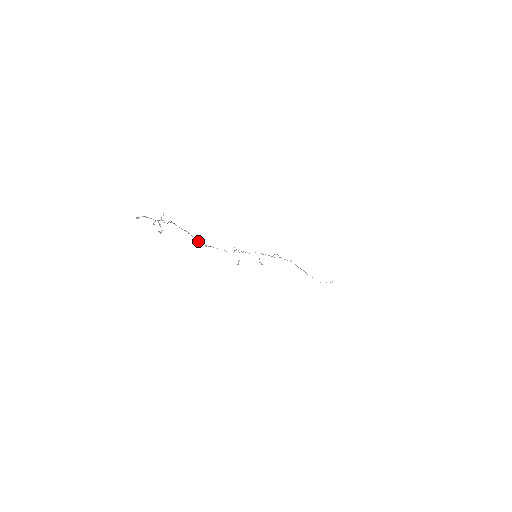
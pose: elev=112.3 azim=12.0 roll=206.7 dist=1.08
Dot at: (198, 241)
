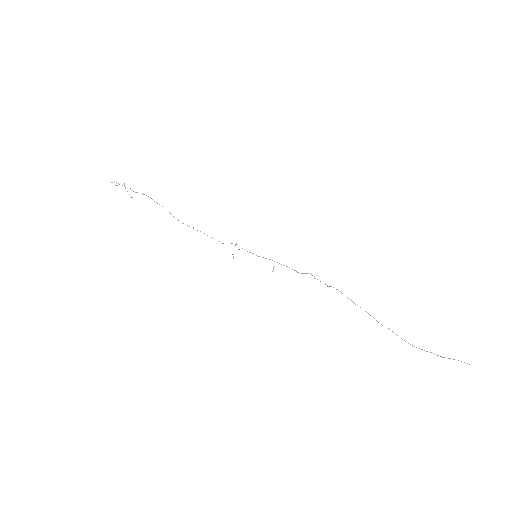
Dot at: (174, 217)
